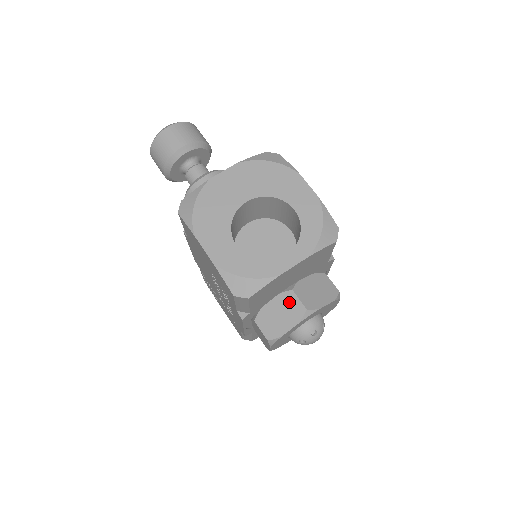
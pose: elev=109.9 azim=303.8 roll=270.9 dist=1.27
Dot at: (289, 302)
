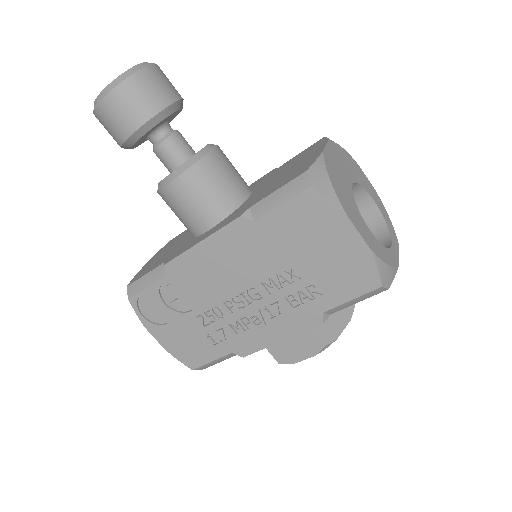
Dot at: occluded
